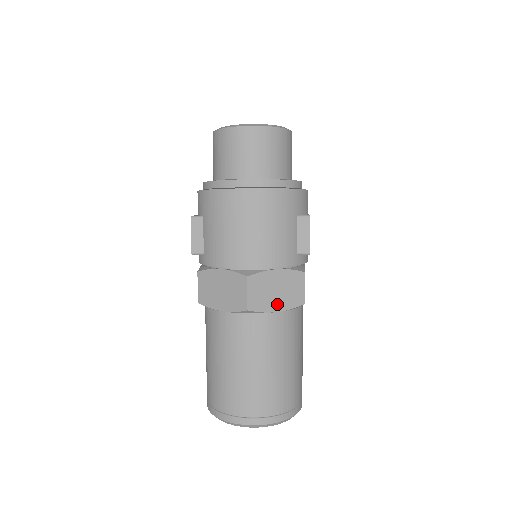
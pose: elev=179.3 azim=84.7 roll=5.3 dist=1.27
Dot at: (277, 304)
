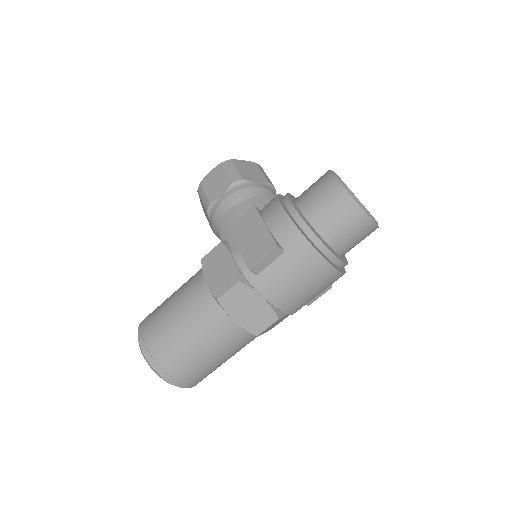
Dot at: occluded
